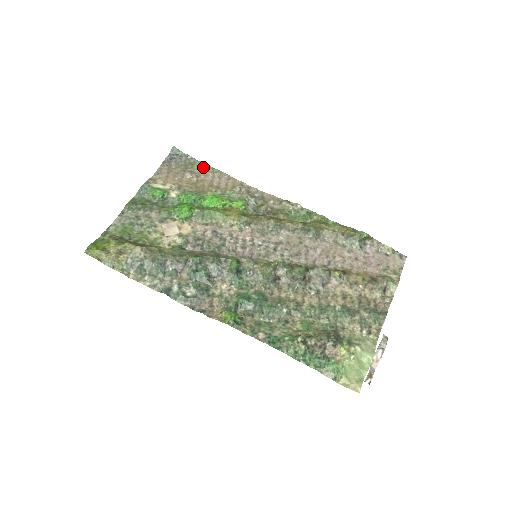
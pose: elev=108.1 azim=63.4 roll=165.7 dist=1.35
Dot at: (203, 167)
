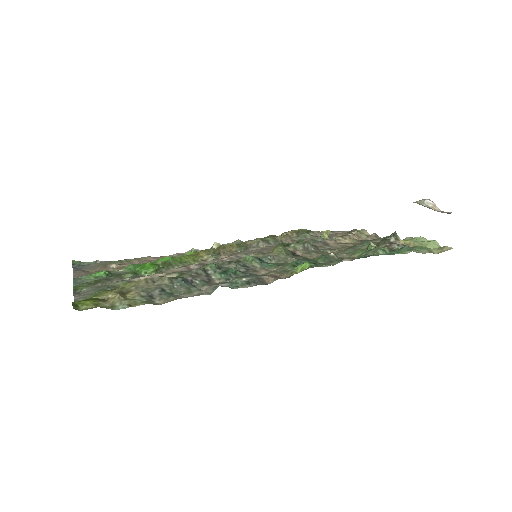
Dot at: (122, 260)
